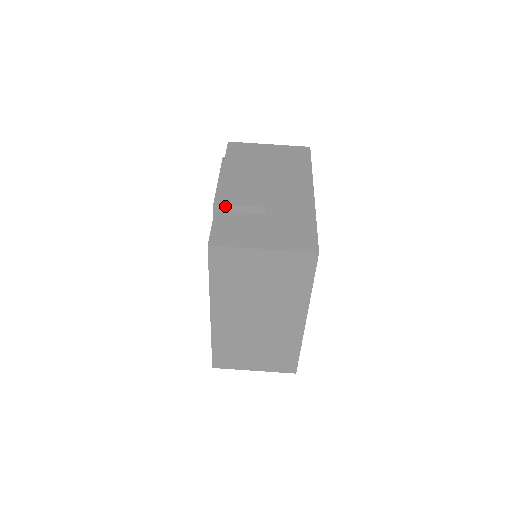
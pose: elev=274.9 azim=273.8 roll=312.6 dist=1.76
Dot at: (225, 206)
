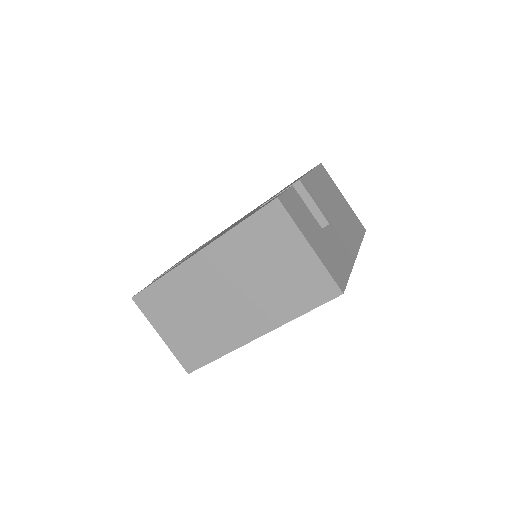
Dot at: (305, 191)
